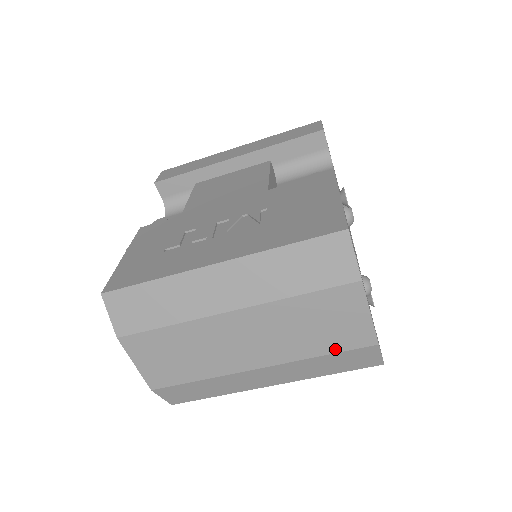
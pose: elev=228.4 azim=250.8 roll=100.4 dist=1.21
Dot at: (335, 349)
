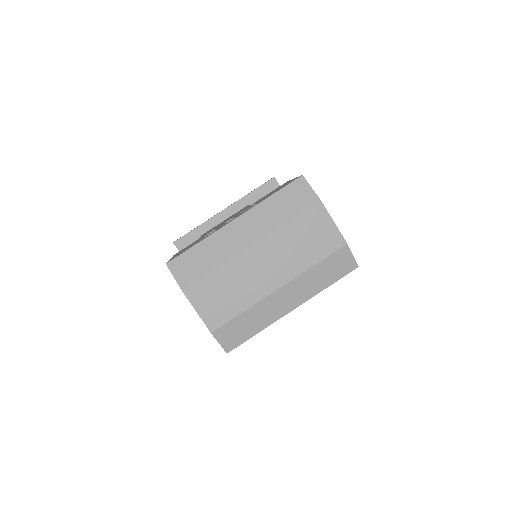
Dot at: (323, 256)
